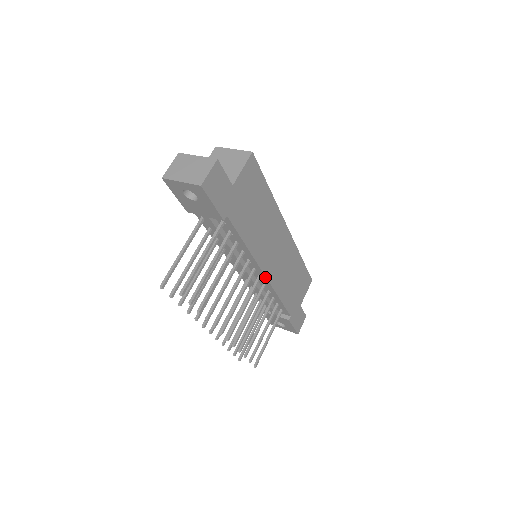
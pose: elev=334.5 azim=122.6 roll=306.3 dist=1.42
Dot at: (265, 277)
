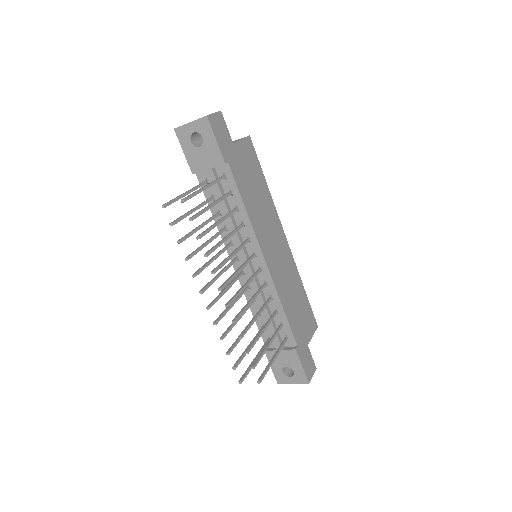
Dot at: (266, 265)
